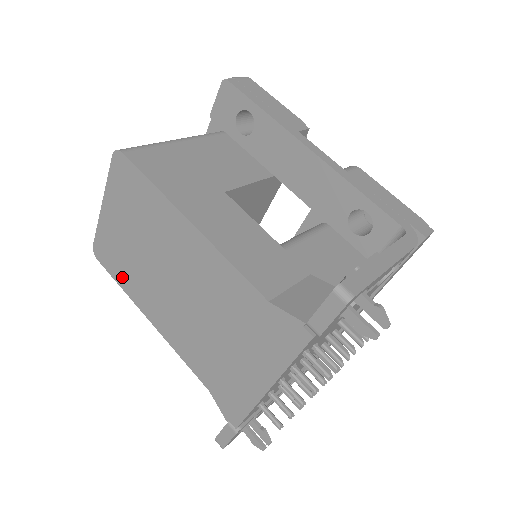
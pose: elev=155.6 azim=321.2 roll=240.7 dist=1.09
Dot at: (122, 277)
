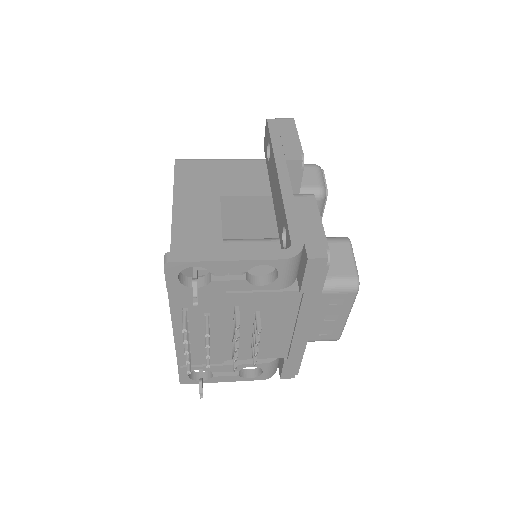
Dot at: occluded
